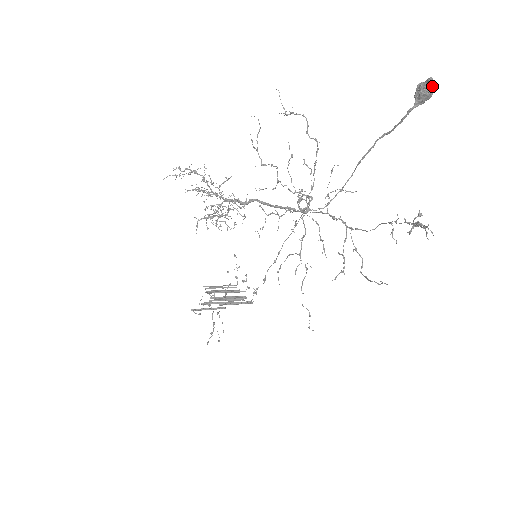
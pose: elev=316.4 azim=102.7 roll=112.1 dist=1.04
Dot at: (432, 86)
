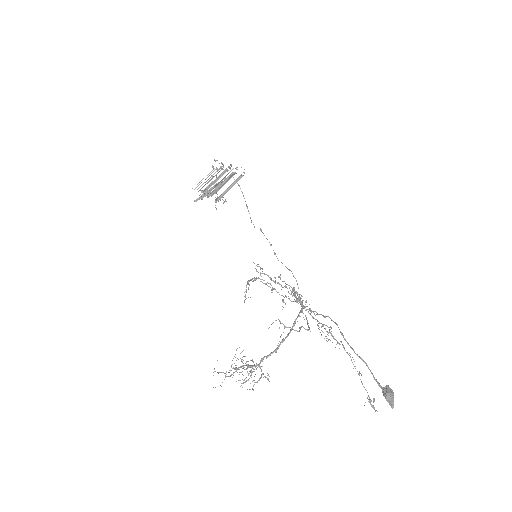
Dot at: occluded
